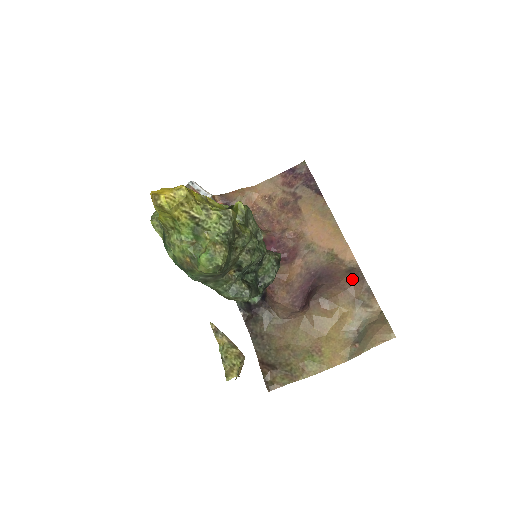
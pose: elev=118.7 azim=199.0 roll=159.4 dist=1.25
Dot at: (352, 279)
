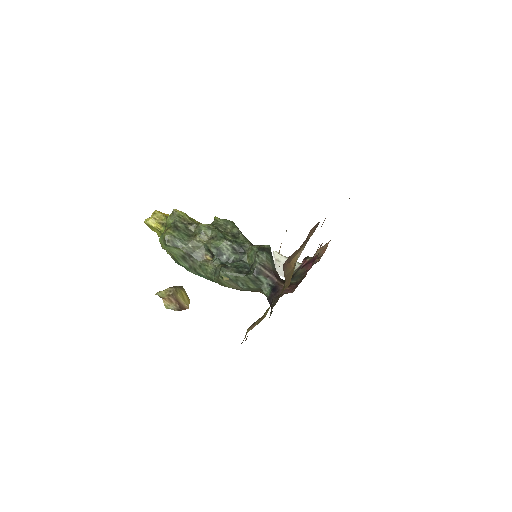
Dot at: occluded
